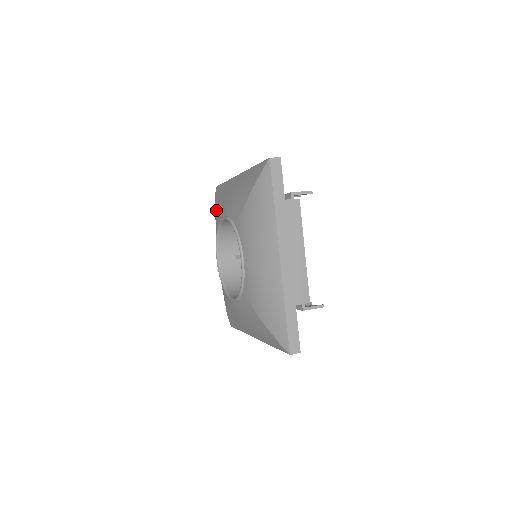
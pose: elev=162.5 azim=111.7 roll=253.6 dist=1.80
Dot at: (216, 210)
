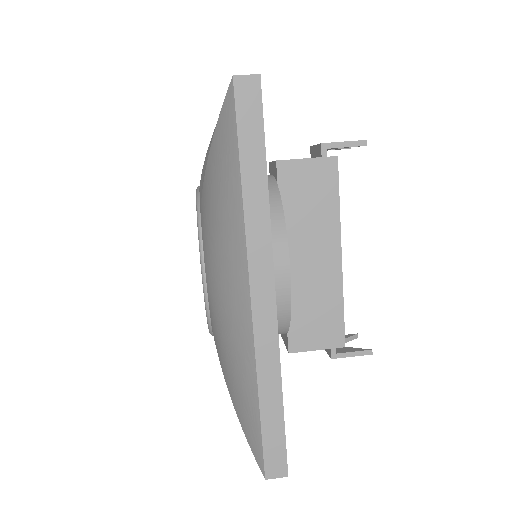
Dot at: occluded
